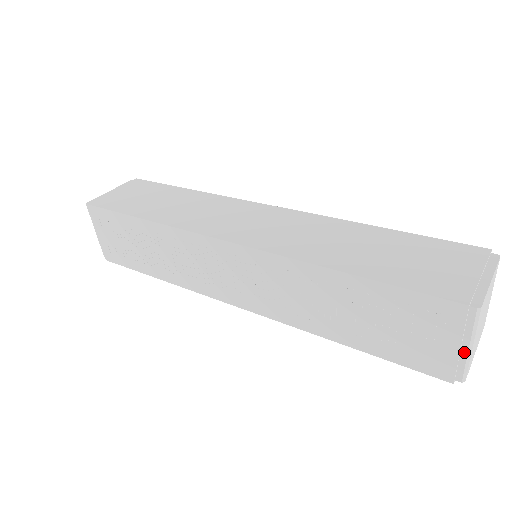
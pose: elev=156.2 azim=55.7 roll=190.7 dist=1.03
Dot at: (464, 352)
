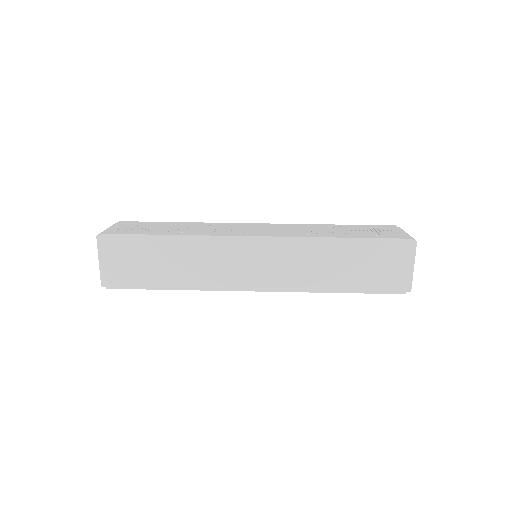
Dot at: occluded
